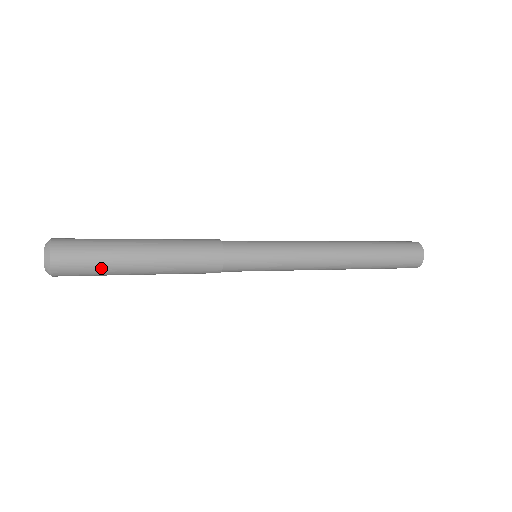
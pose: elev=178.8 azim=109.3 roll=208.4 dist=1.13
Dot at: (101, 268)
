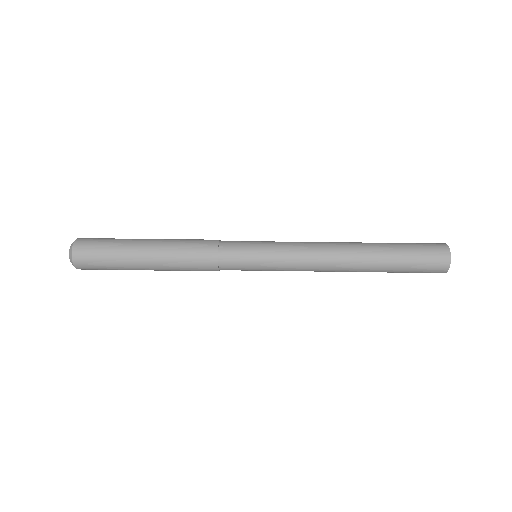
Dot at: (113, 266)
